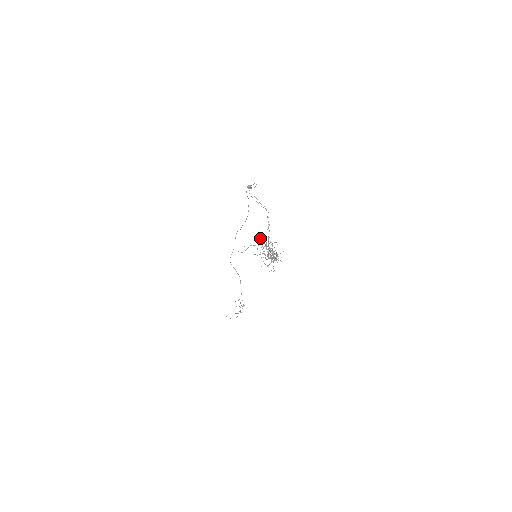
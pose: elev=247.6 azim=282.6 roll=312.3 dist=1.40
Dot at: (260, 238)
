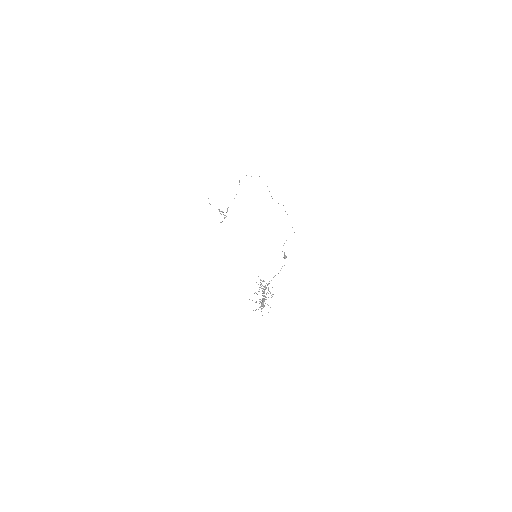
Dot at: occluded
